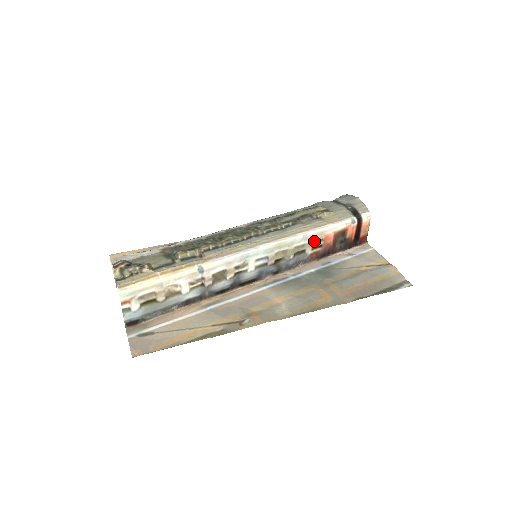
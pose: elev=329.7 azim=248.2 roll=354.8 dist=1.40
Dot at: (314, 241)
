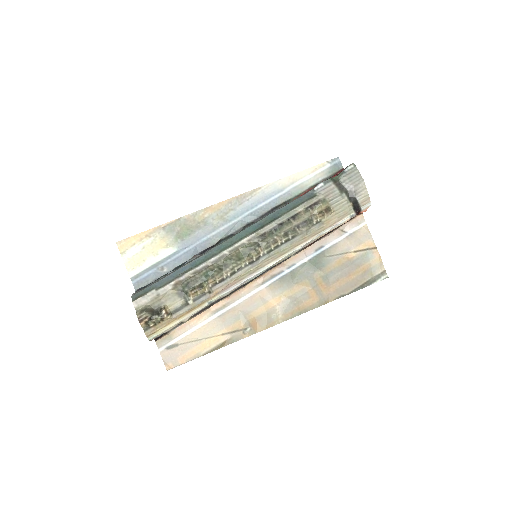
Dot at: occluded
